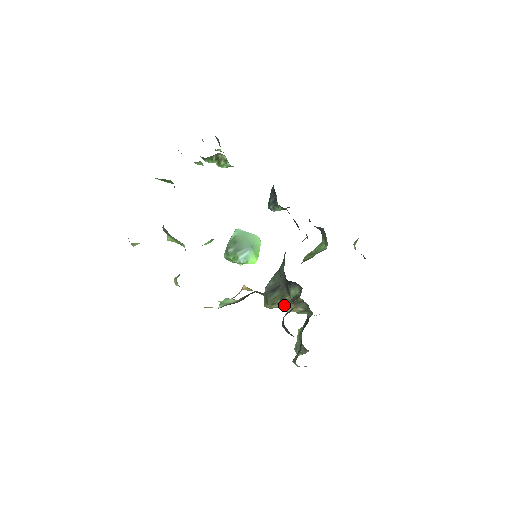
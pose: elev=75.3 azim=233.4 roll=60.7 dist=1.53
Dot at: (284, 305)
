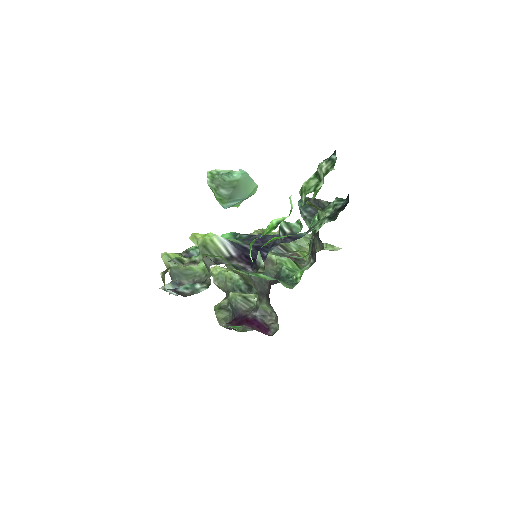
Dot at: occluded
